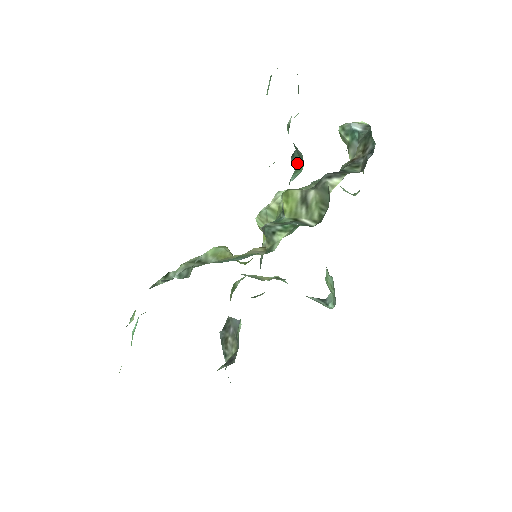
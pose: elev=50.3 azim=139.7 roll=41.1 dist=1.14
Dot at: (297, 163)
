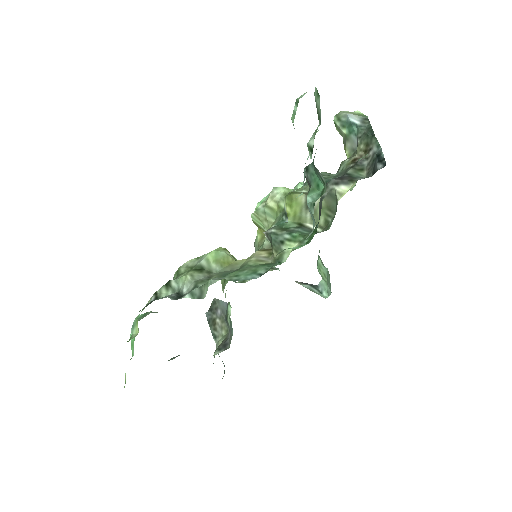
Dot at: (314, 181)
